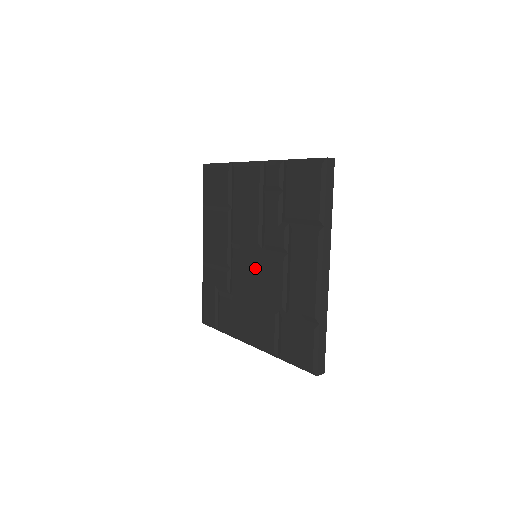
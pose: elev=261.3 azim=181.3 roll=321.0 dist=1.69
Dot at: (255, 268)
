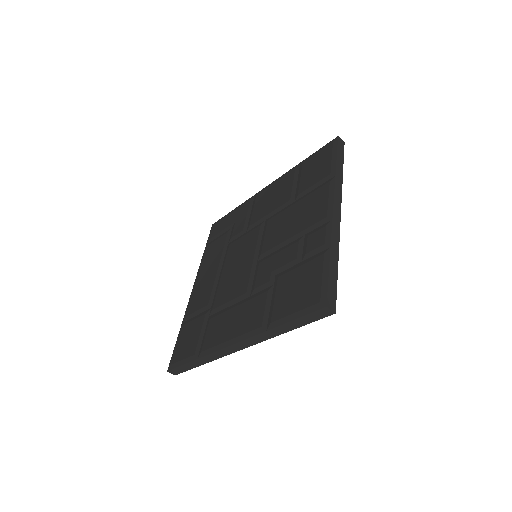
Dot at: (242, 262)
